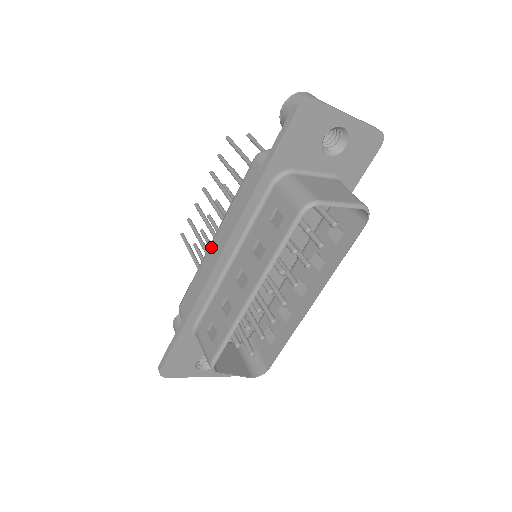
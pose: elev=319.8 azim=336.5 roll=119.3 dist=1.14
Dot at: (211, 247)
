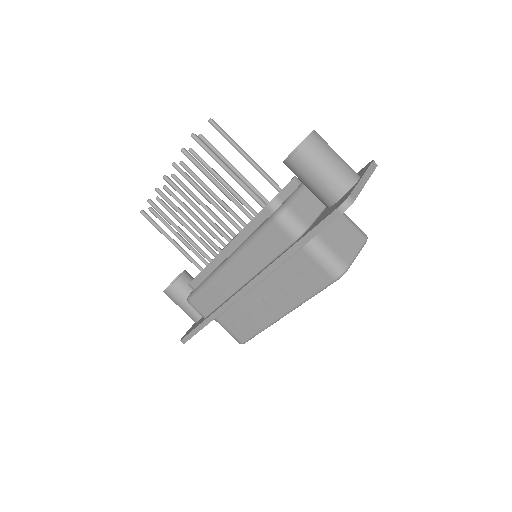
Dot at: (226, 272)
